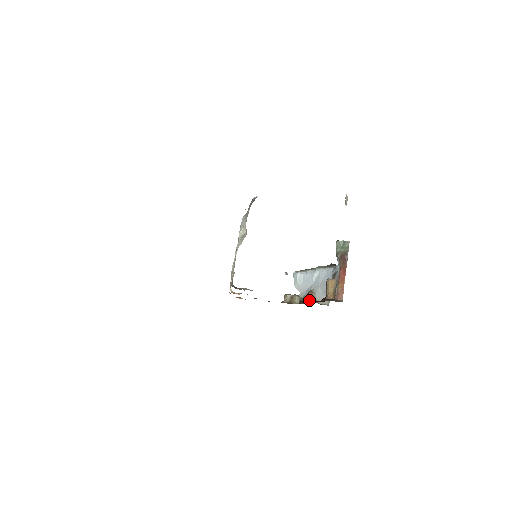
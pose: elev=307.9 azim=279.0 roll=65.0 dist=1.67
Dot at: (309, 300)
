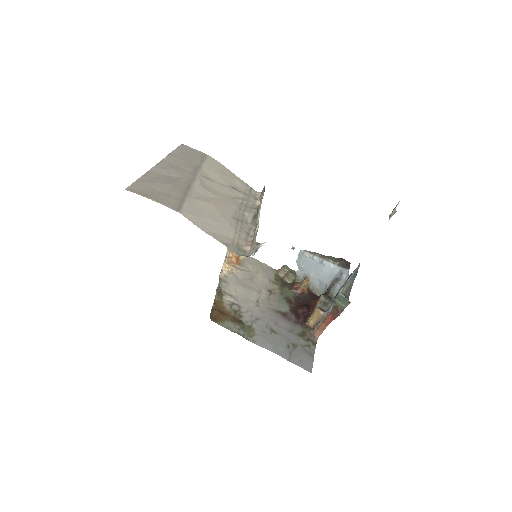
Dot at: (301, 290)
